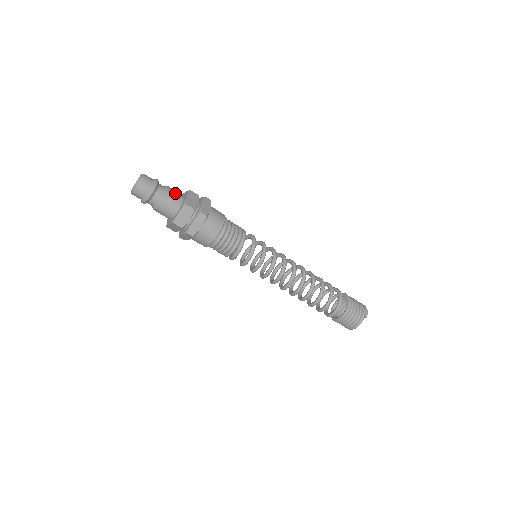
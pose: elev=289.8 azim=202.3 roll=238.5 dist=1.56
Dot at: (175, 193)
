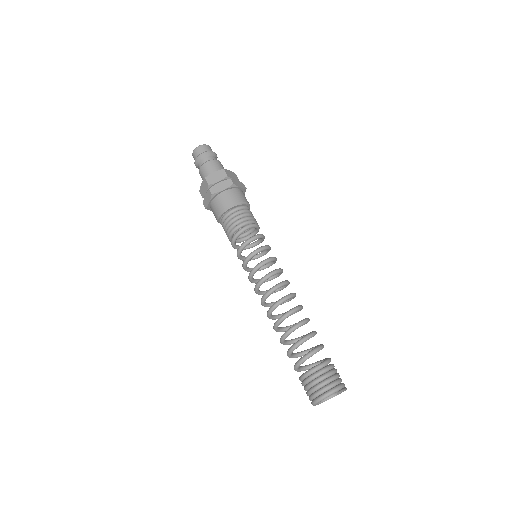
Dot at: (222, 167)
